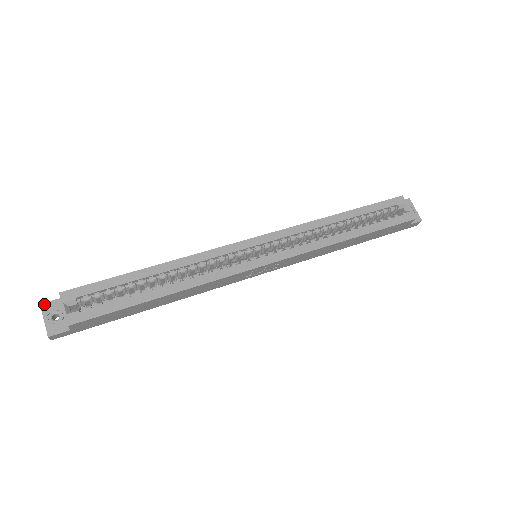
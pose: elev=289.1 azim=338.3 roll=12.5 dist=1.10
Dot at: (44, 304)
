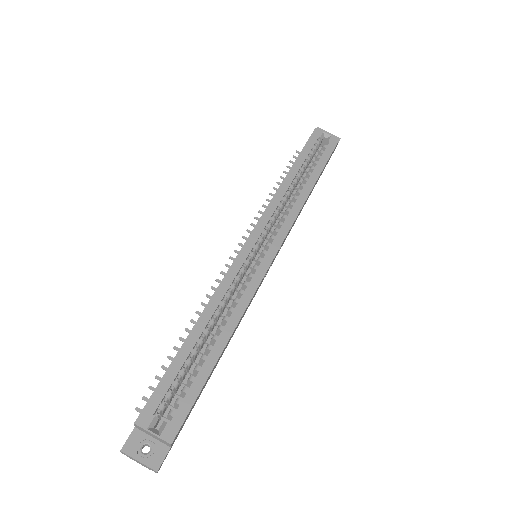
Dot at: (124, 447)
